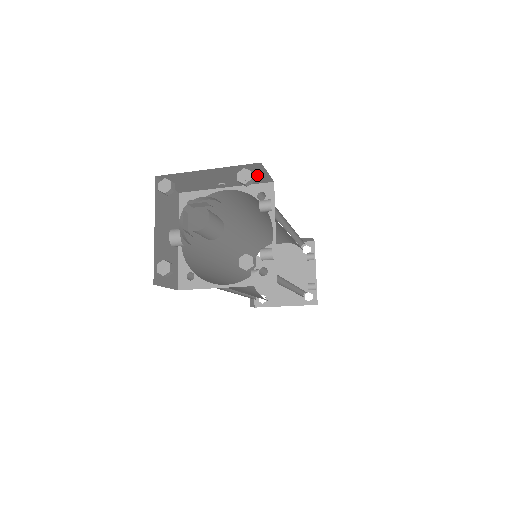
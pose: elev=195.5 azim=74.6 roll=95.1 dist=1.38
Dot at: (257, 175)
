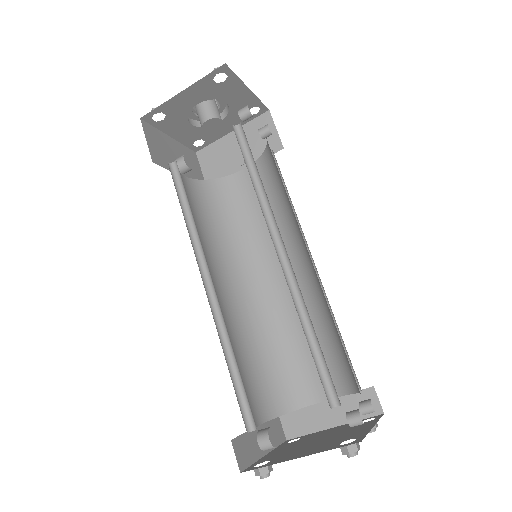
Dot at: (269, 137)
